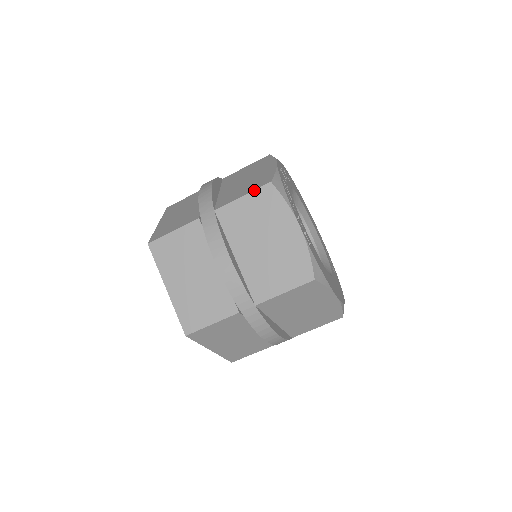
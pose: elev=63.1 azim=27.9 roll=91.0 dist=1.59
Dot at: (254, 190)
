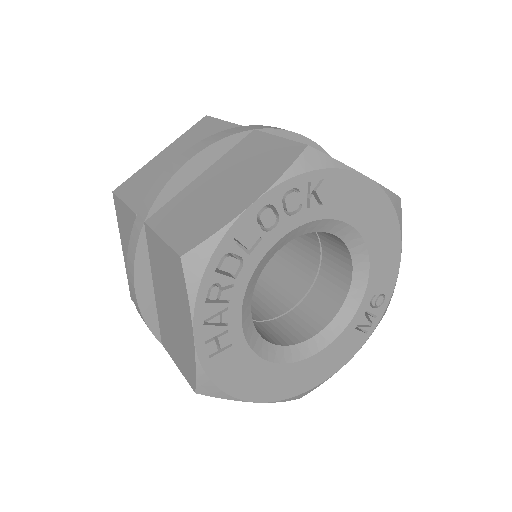
Dot at: (168, 245)
